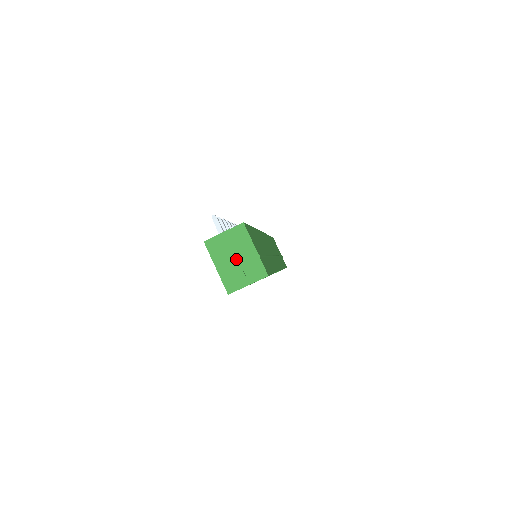
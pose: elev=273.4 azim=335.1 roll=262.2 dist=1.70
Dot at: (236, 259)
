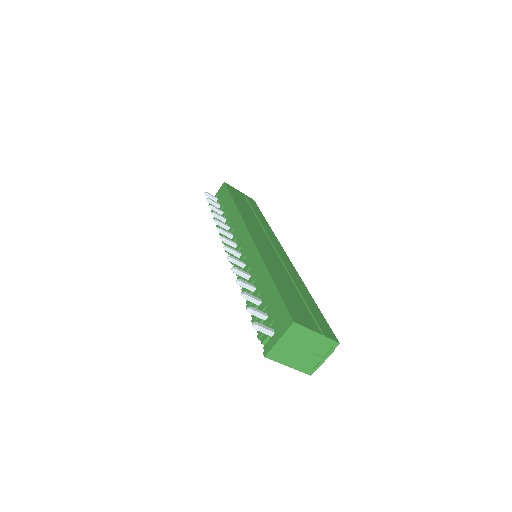
Dot at: (303, 350)
